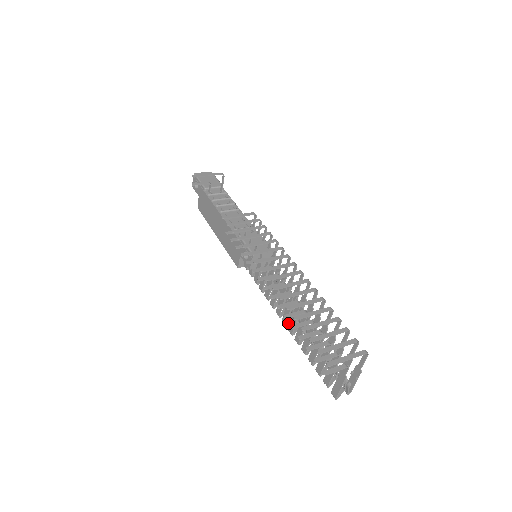
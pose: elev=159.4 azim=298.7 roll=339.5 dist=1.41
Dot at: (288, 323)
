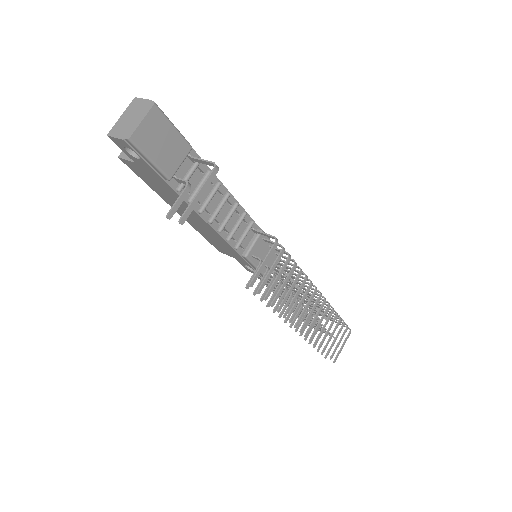
Dot at: occluded
